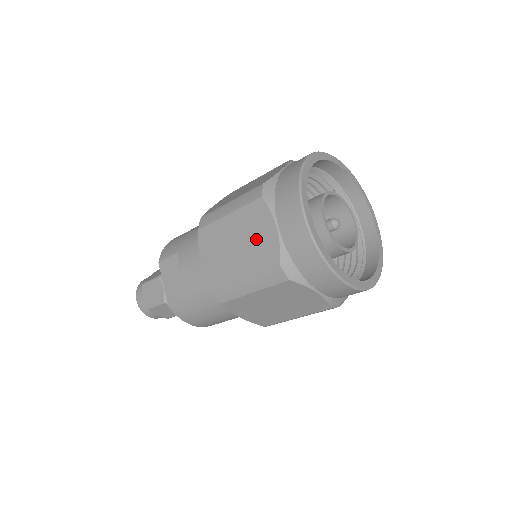
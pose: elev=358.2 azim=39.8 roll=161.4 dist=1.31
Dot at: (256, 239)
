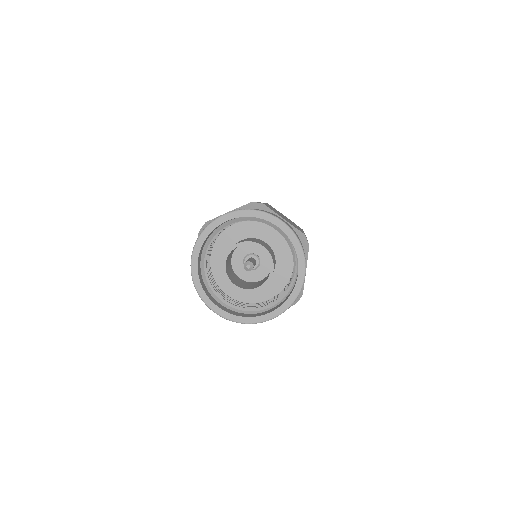
Dot at: occluded
